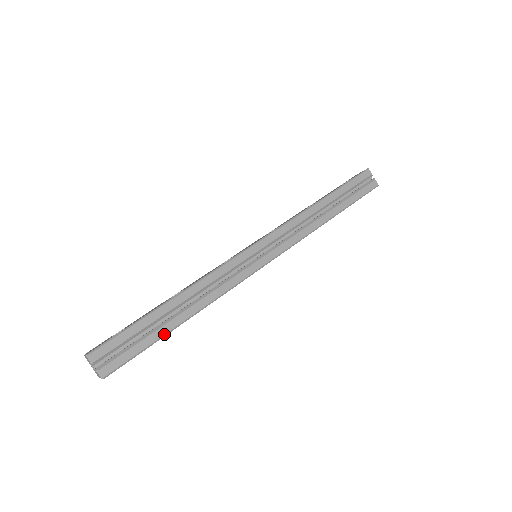
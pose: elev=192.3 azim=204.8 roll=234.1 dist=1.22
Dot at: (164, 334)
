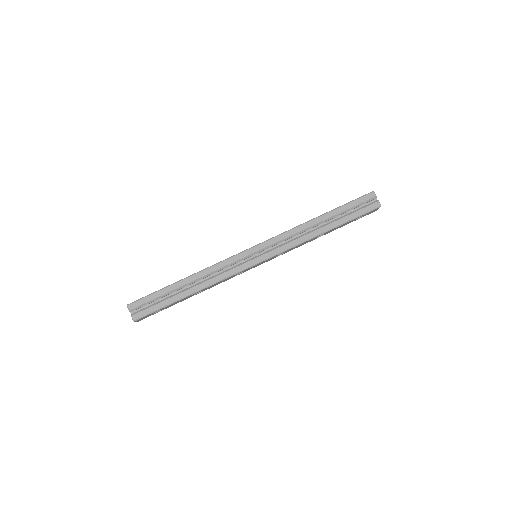
Dot at: (175, 301)
